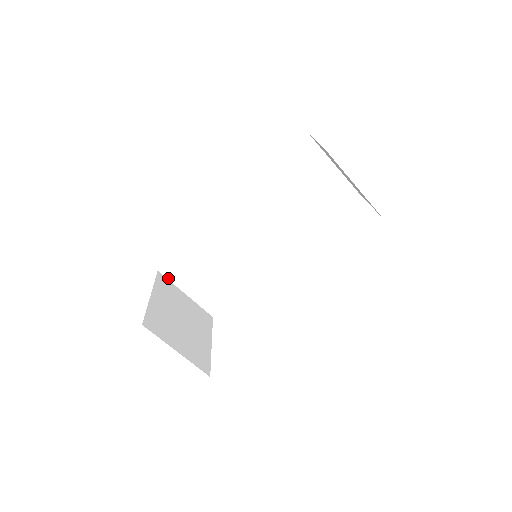
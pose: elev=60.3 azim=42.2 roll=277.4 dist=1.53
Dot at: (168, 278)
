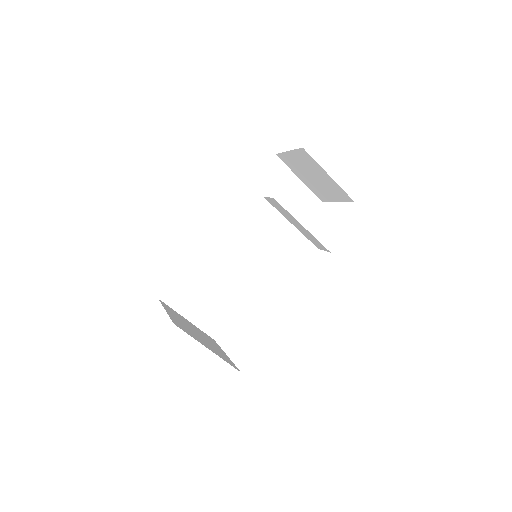
Dot at: (168, 305)
